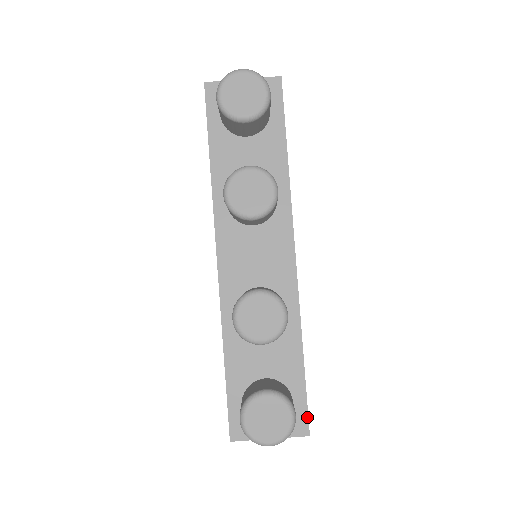
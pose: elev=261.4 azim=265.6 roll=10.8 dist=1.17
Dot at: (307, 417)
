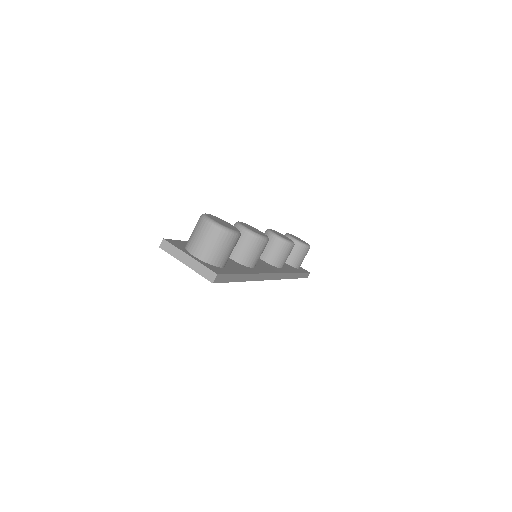
Dot at: (225, 273)
